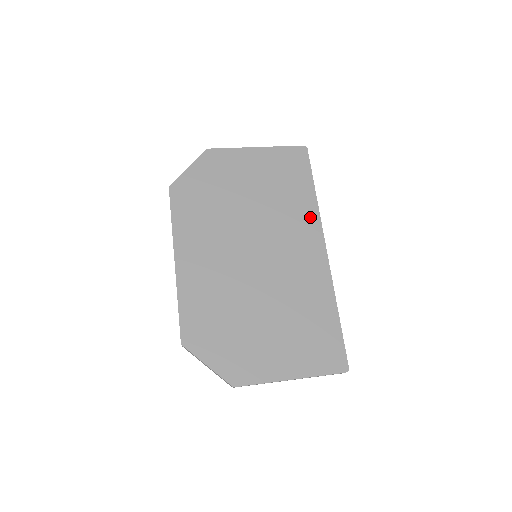
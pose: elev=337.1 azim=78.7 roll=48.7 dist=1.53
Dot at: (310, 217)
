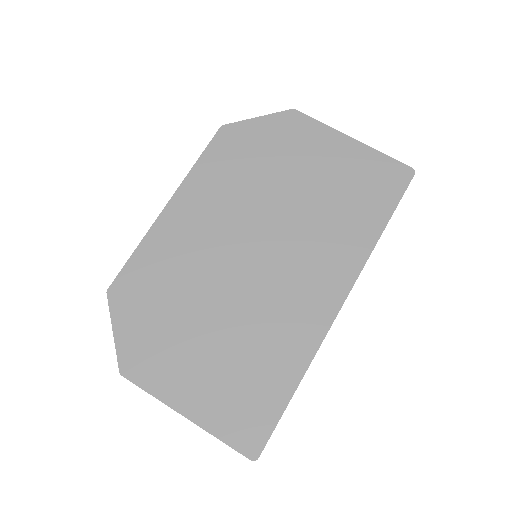
Dot at: (353, 254)
